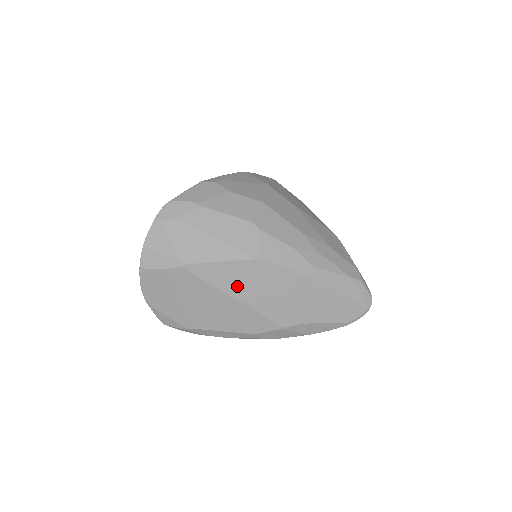
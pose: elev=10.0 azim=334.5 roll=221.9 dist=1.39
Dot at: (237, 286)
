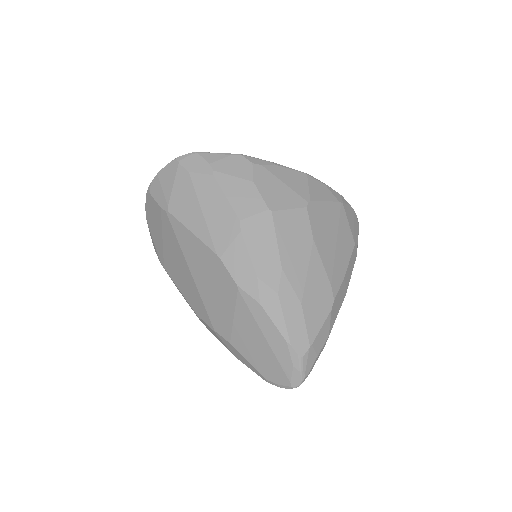
Dot at: (196, 264)
